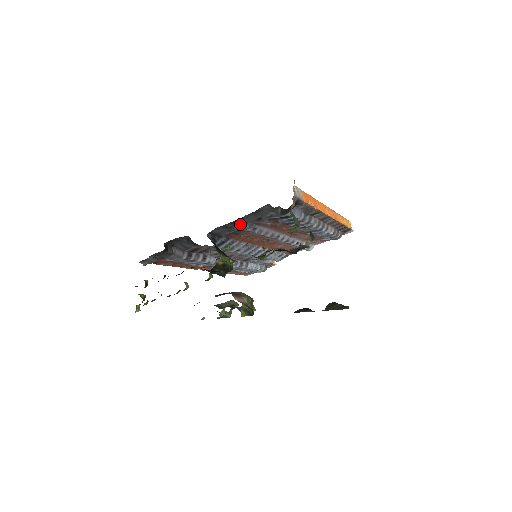
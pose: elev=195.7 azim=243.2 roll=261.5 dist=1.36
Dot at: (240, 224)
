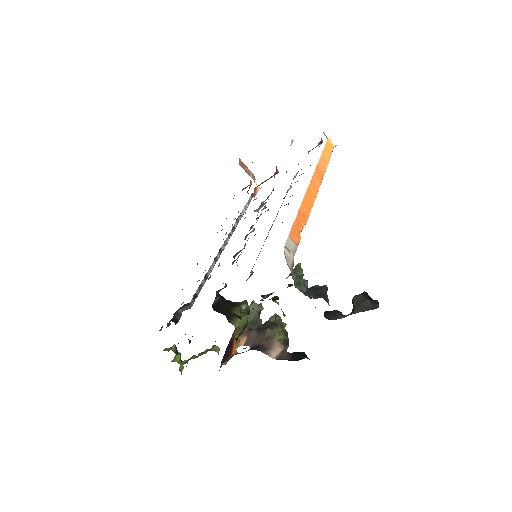
Dot at: occluded
